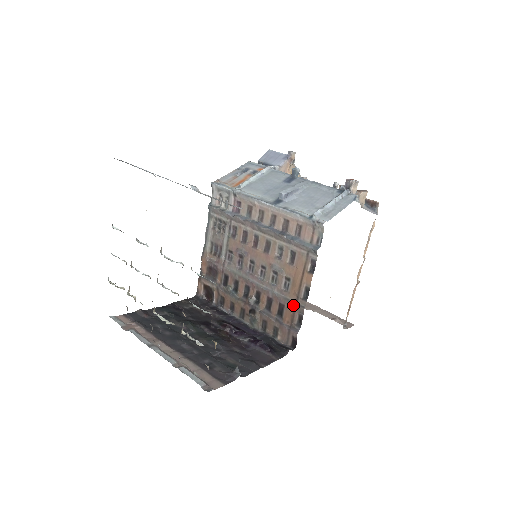
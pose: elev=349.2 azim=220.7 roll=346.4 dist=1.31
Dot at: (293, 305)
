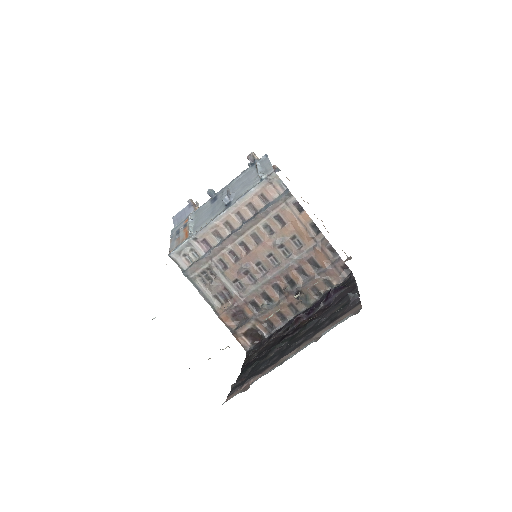
Dot at: (317, 247)
